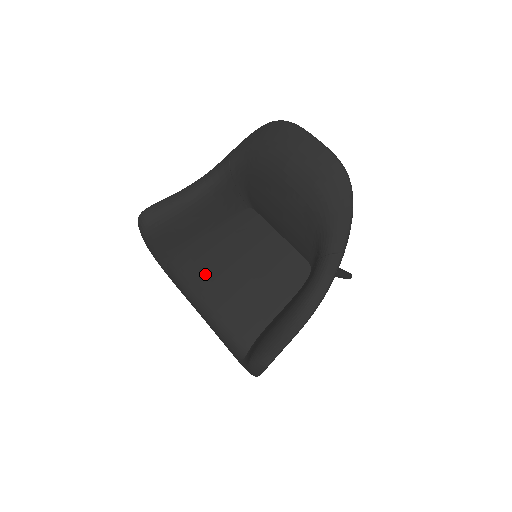
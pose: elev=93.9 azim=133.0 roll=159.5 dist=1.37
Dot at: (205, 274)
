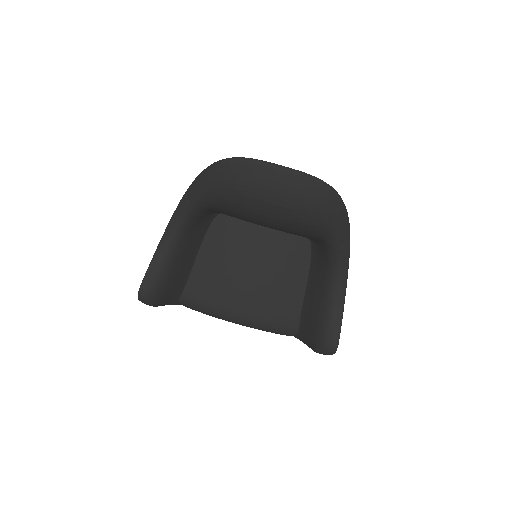
Dot at: (224, 297)
